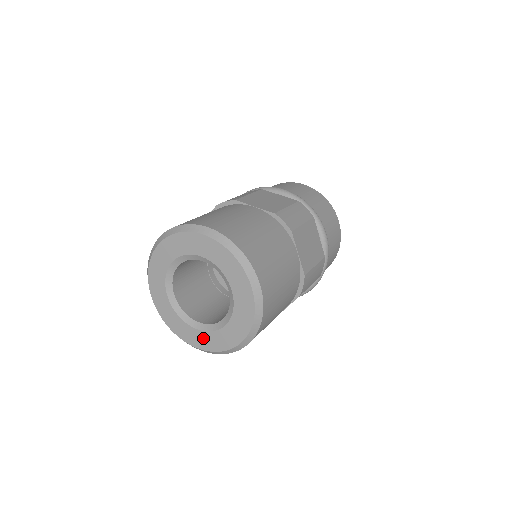
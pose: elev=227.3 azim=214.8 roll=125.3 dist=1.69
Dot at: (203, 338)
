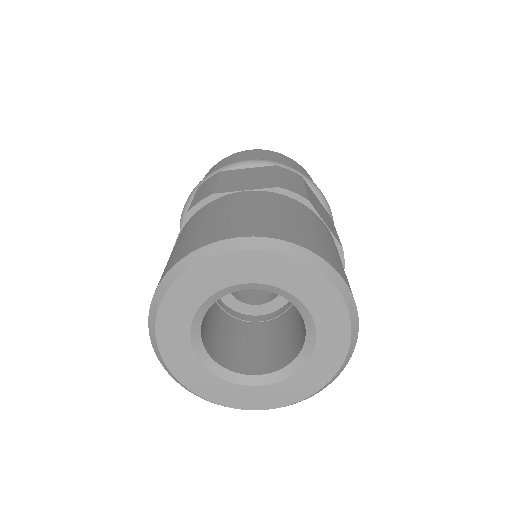
Dot at: (278, 392)
